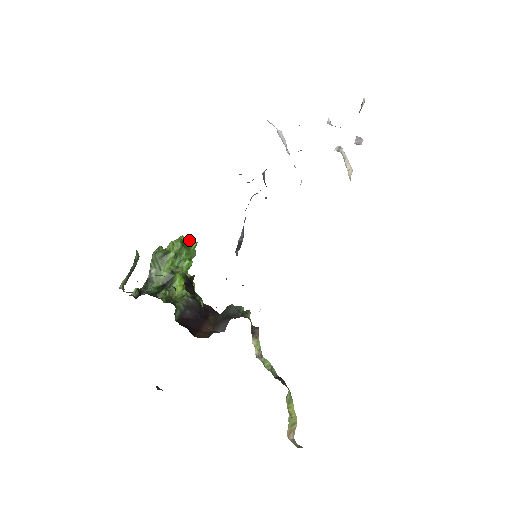
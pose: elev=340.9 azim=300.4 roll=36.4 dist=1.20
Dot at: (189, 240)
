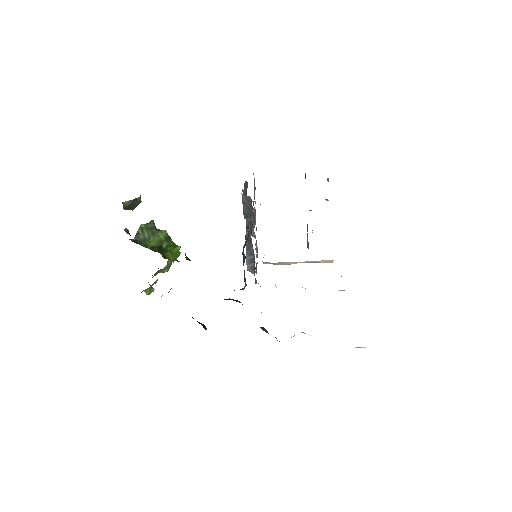
Dot at: occluded
